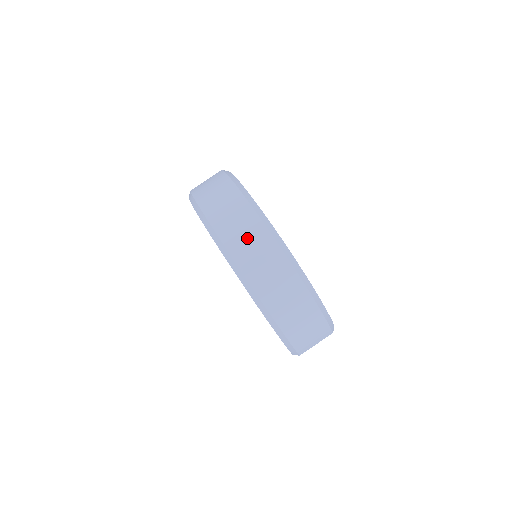
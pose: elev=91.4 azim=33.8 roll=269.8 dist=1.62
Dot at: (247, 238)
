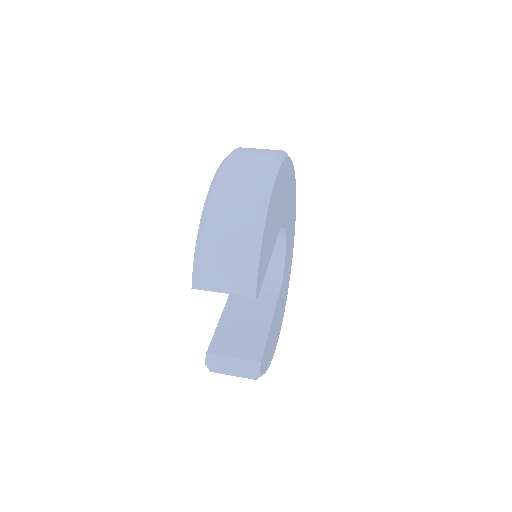
Dot at: (256, 152)
